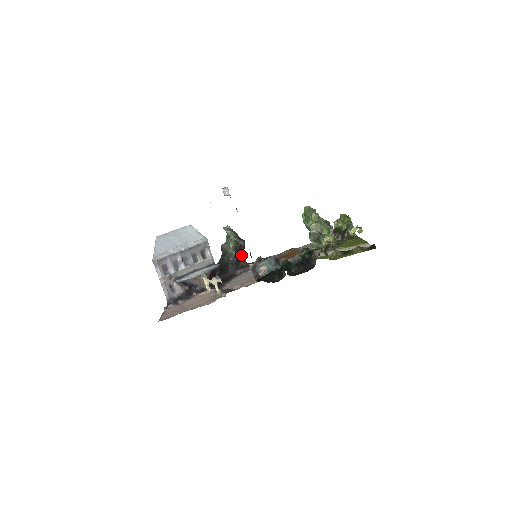
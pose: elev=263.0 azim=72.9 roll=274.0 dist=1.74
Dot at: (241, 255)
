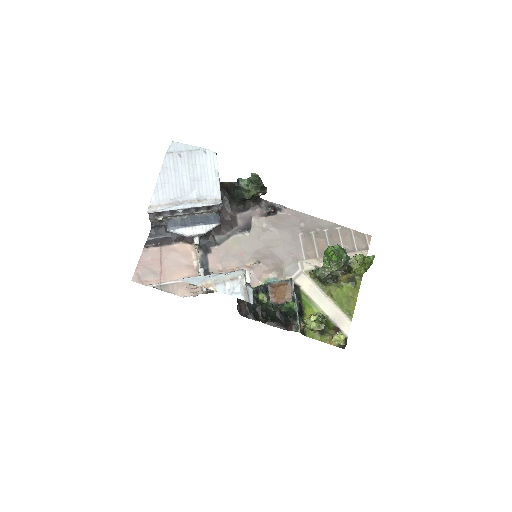
Dot at: occluded
